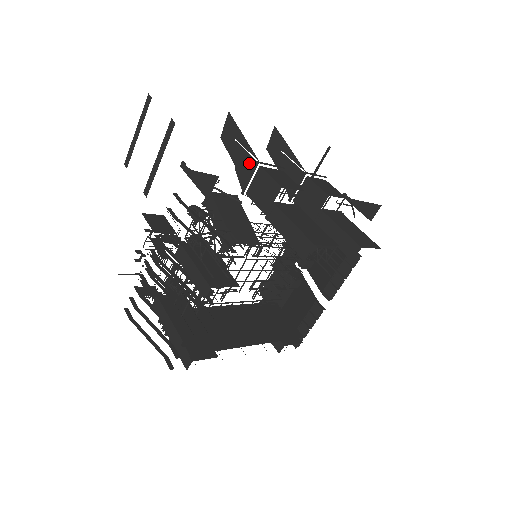
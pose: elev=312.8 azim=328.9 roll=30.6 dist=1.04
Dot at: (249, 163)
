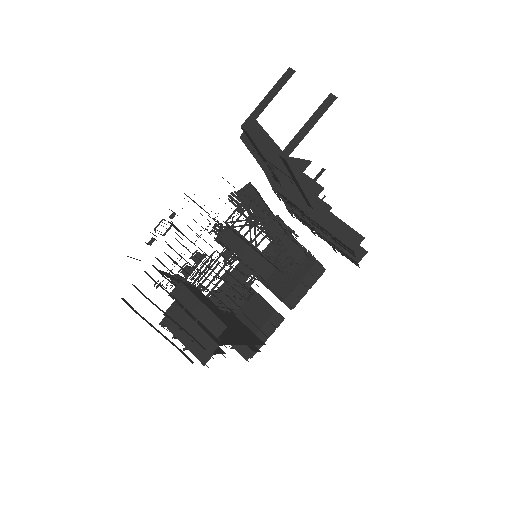
Dot at: occluded
